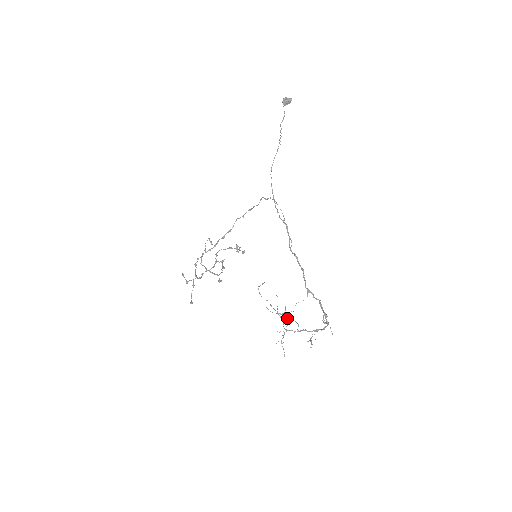
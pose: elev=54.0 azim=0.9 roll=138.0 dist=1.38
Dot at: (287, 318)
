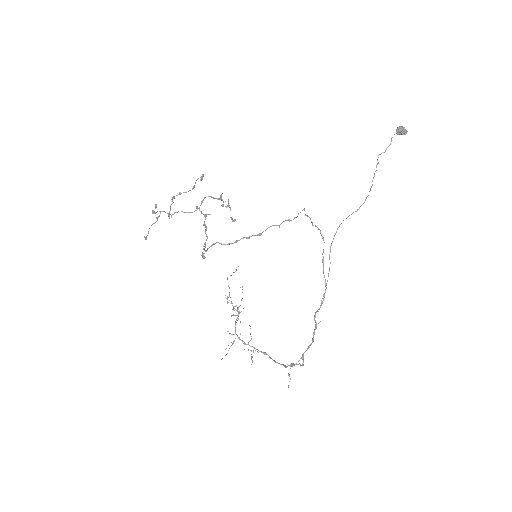
Dot at: occluded
